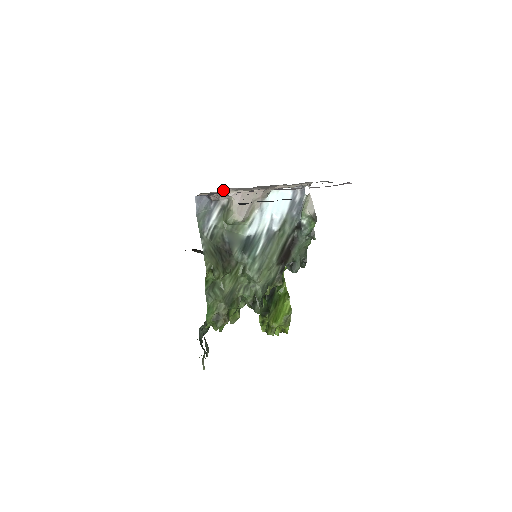
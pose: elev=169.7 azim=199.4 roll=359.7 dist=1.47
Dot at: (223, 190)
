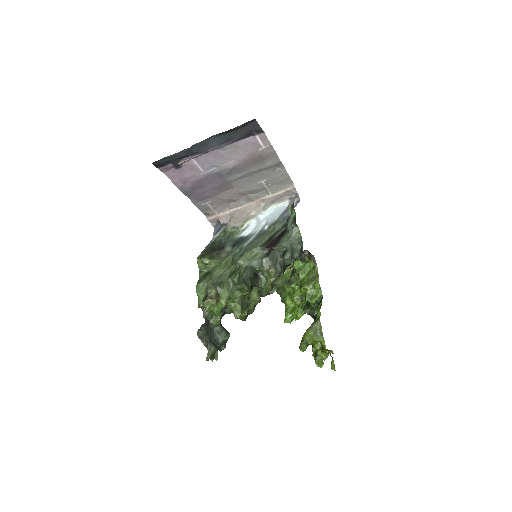
Dot at: (222, 210)
